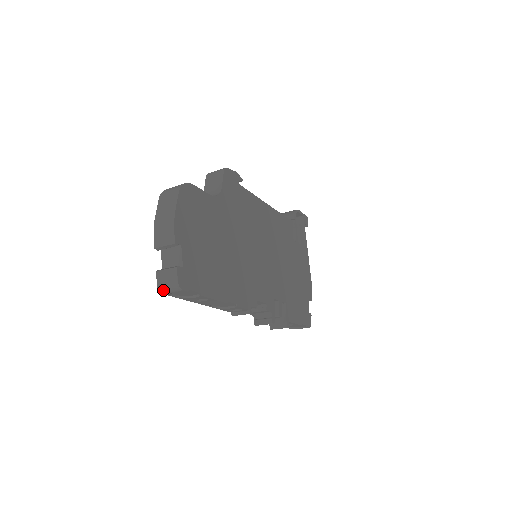
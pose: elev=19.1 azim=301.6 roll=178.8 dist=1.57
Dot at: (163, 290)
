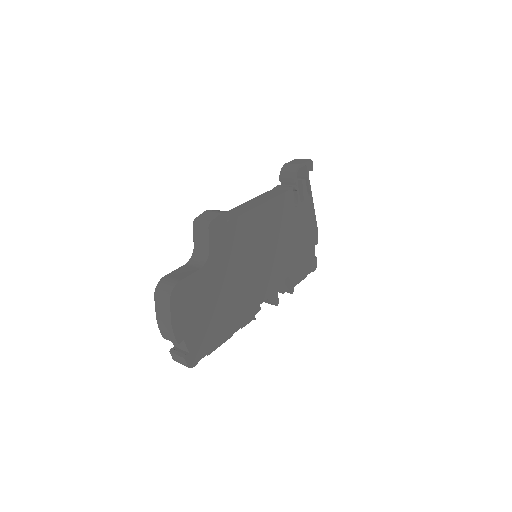
Dot at: occluded
